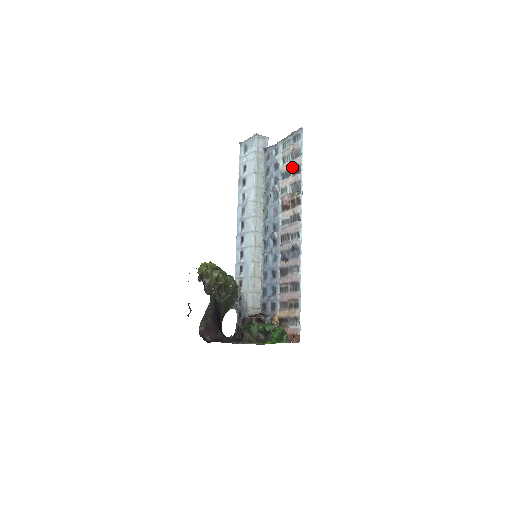
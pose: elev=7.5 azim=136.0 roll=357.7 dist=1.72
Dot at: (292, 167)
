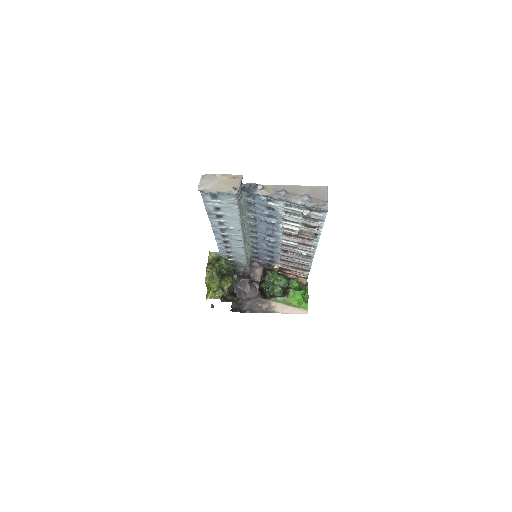
Dot at: occluded
